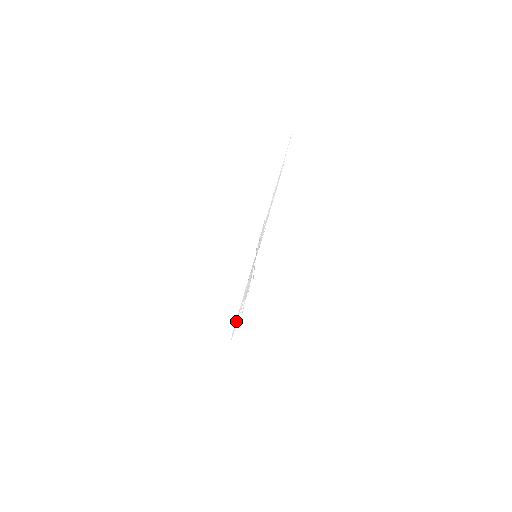
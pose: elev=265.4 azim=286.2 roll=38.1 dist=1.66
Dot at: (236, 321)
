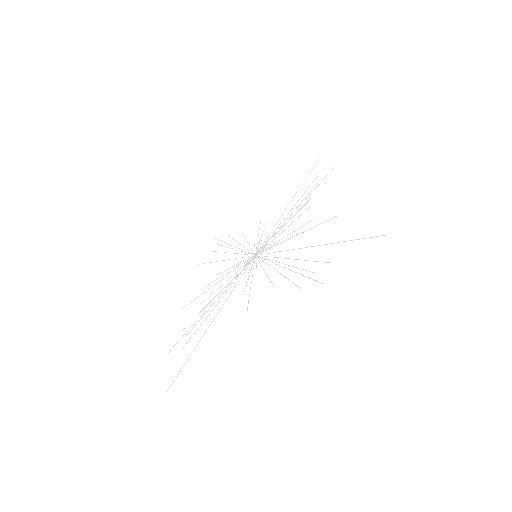
Dot at: (216, 251)
